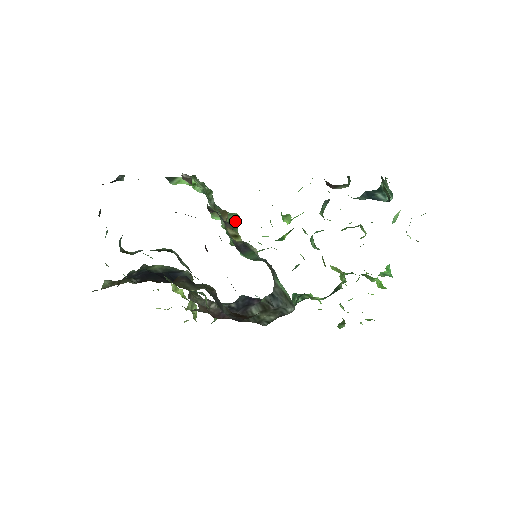
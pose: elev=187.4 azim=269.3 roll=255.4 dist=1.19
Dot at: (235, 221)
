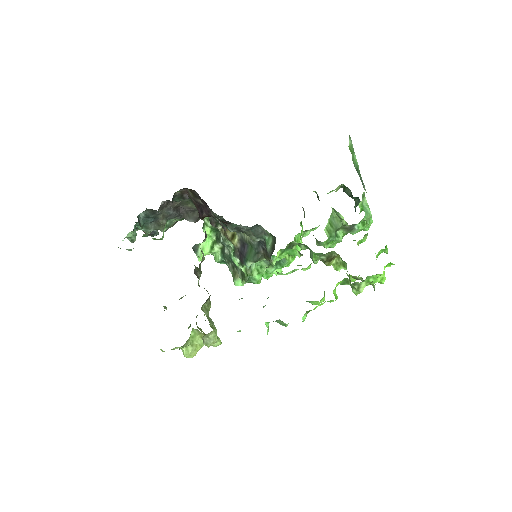
Dot at: occluded
